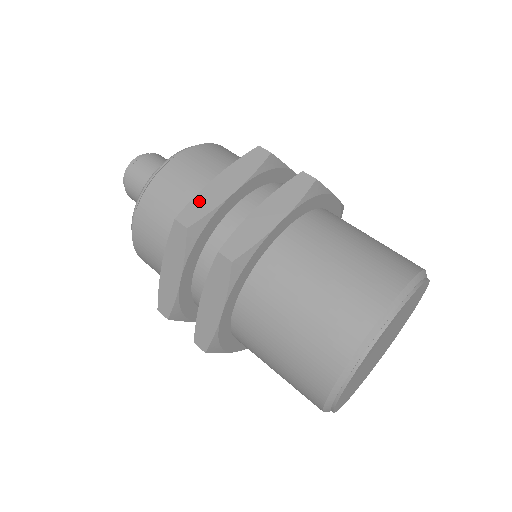
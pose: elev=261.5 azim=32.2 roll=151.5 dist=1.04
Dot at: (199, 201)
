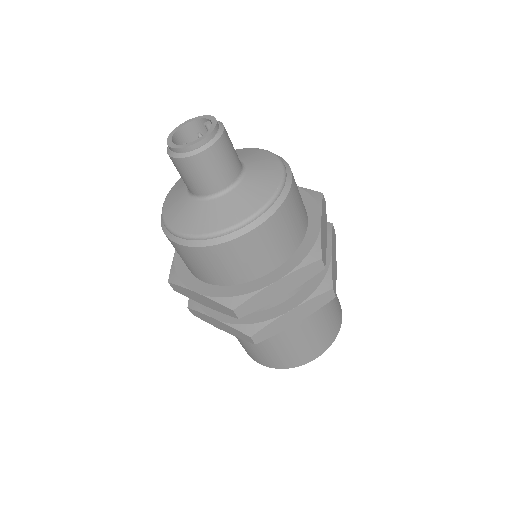
Dot at: (256, 299)
